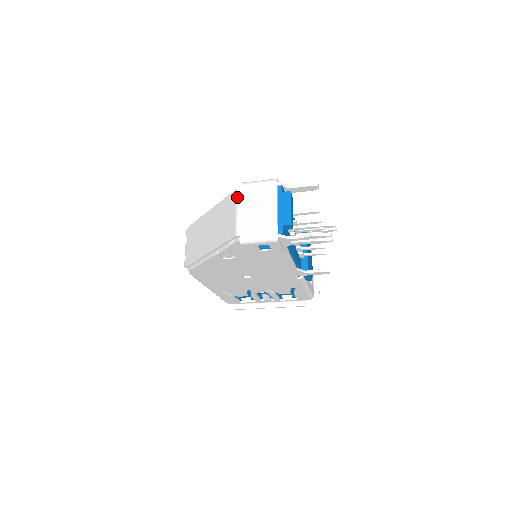
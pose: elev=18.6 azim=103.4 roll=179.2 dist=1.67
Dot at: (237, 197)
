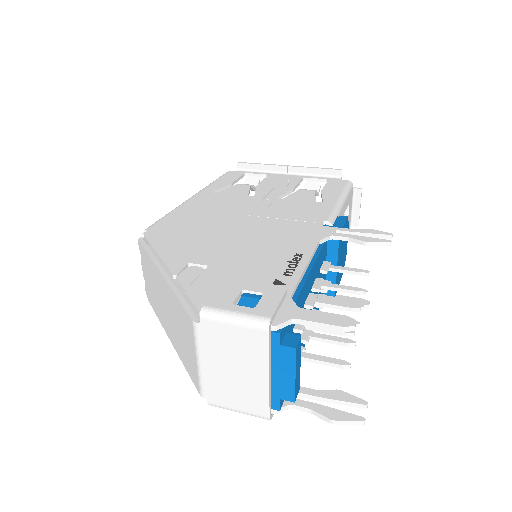
Dot at: (195, 338)
